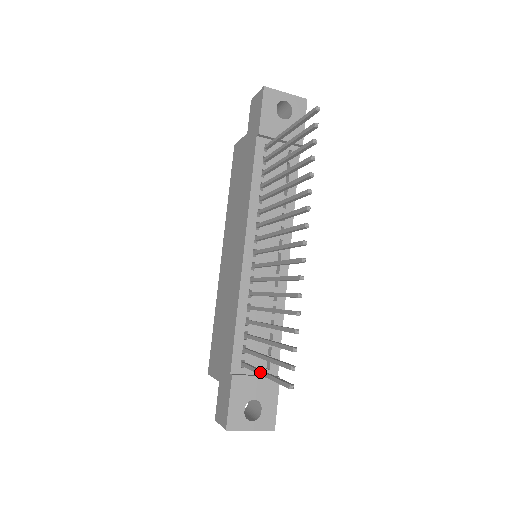
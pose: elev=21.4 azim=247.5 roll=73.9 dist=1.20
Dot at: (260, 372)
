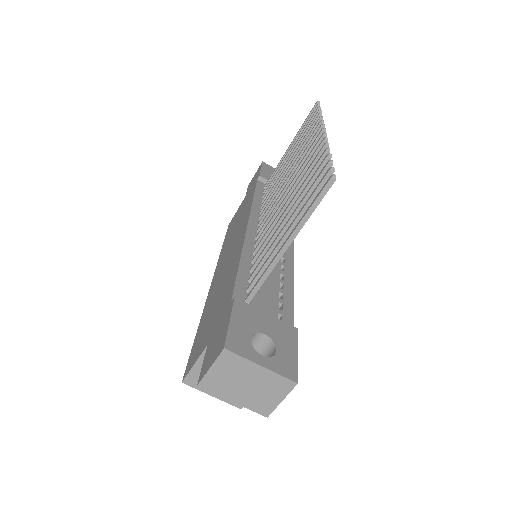
Dot at: (281, 247)
